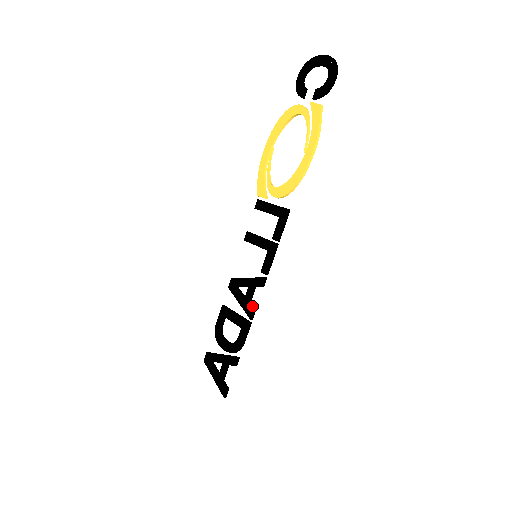
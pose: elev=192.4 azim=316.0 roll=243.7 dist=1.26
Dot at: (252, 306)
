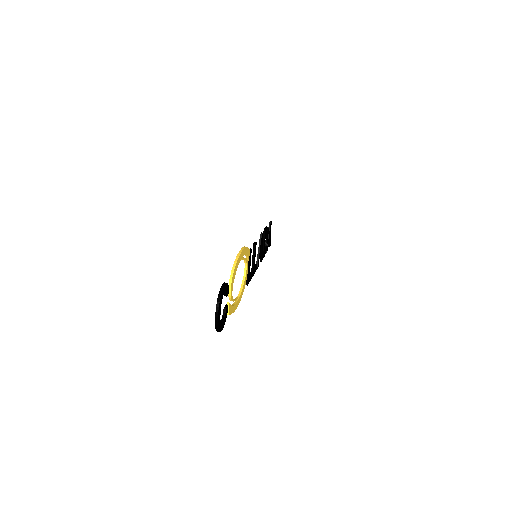
Dot at: (261, 258)
